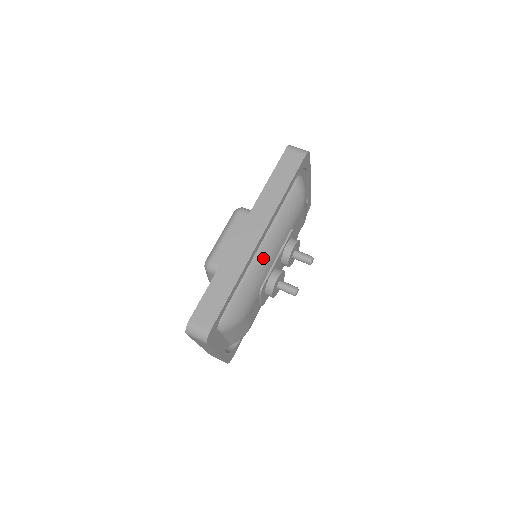
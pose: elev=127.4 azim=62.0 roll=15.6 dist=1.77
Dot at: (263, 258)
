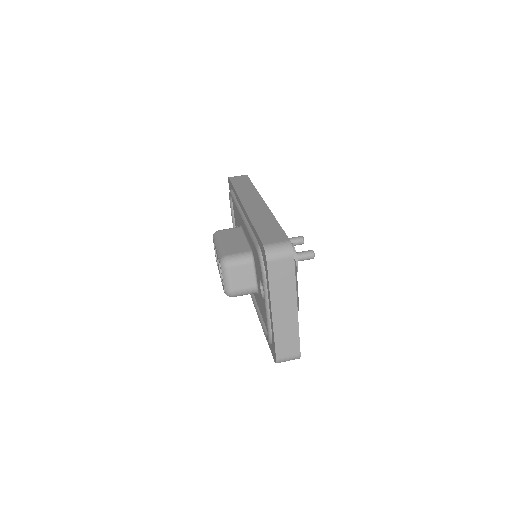
Dot at: occluded
